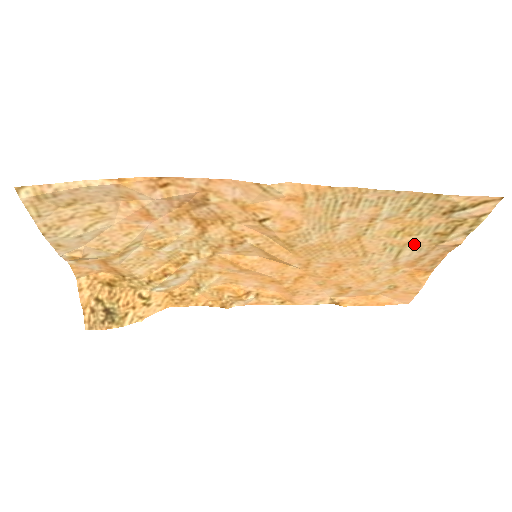
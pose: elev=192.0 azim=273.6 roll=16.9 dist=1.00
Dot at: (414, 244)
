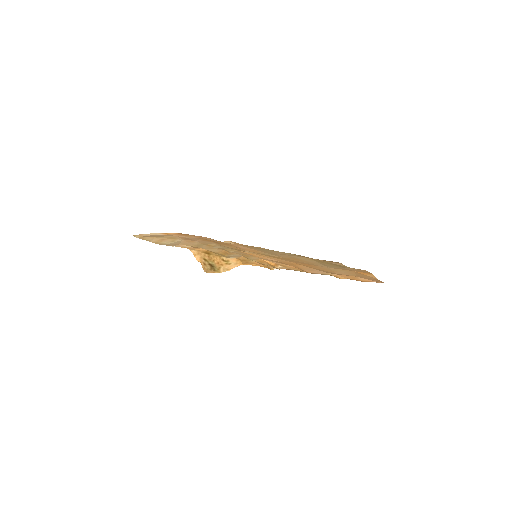
Dot at: (331, 265)
